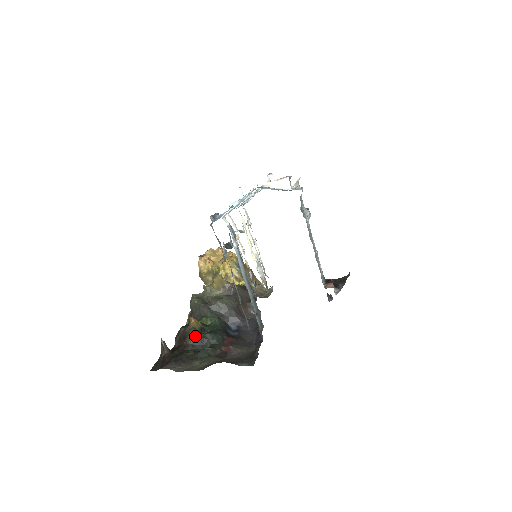
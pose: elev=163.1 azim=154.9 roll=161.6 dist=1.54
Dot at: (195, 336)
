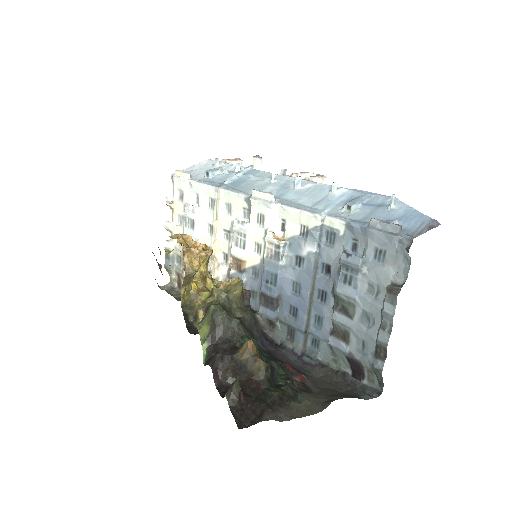
Dot at: (269, 367)
